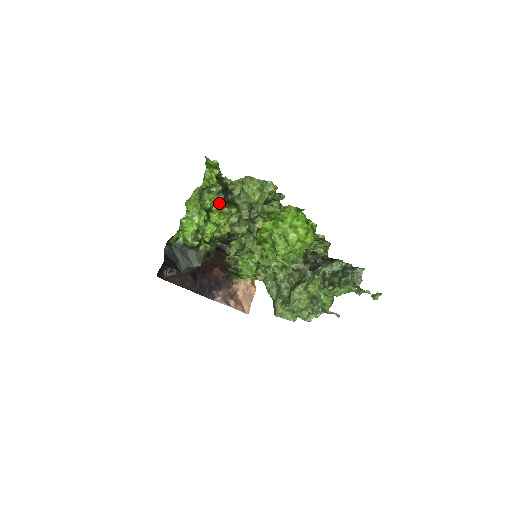
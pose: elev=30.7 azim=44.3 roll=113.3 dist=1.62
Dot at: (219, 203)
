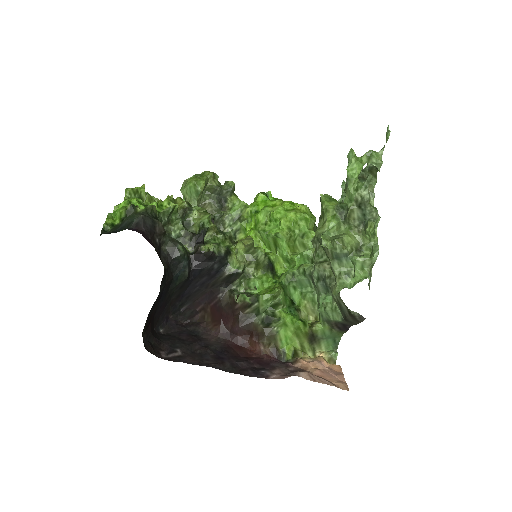
Dot at: occluded
